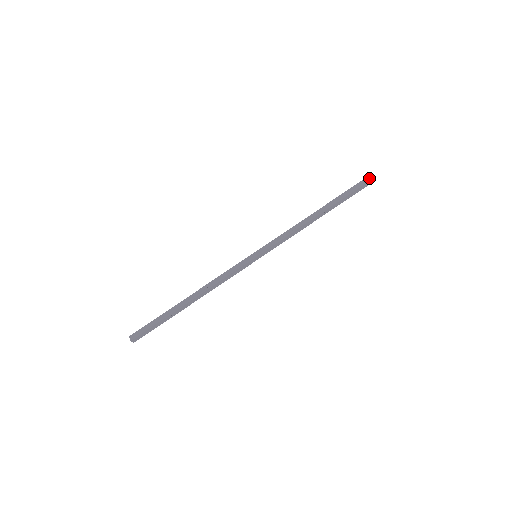
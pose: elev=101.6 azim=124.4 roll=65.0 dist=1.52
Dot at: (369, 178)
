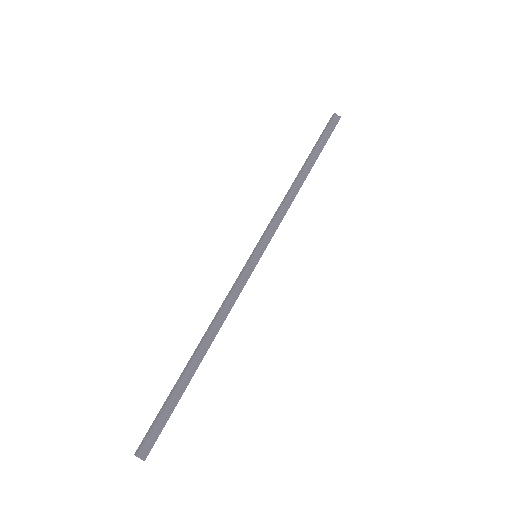
Dot at: (336, 117)
